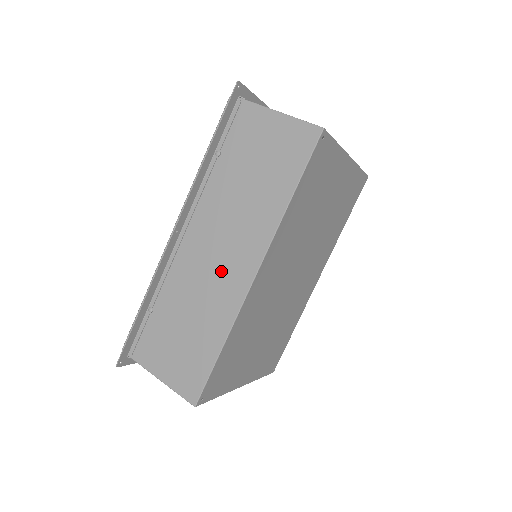
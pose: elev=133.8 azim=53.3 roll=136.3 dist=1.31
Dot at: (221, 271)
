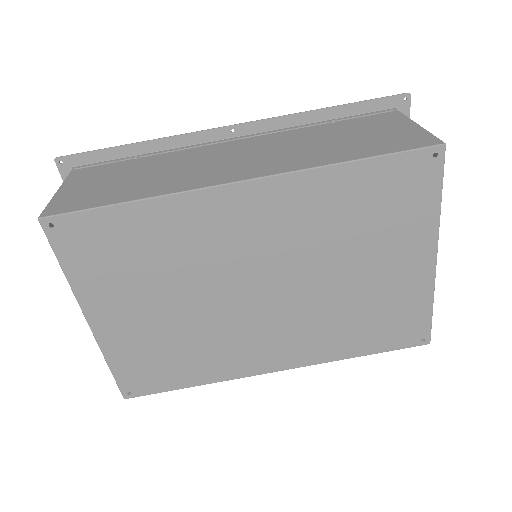
Dot at: (220, 166)
